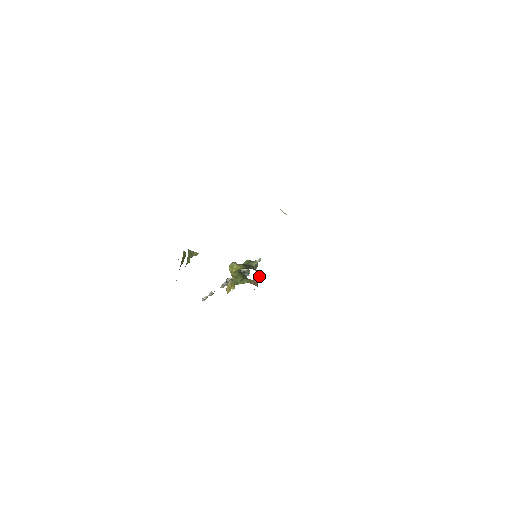
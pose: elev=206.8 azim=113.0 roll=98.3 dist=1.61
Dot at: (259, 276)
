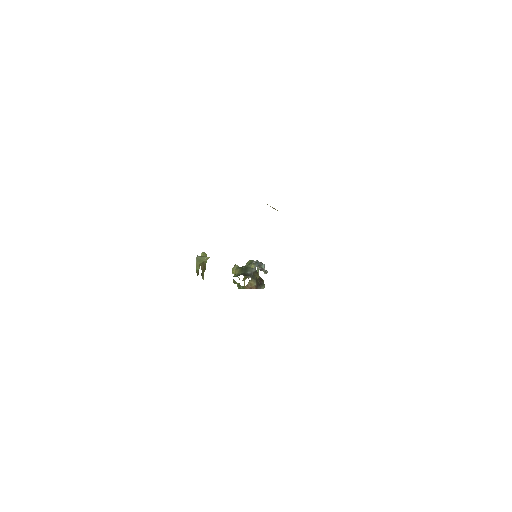
Dot at: (254, 280)
